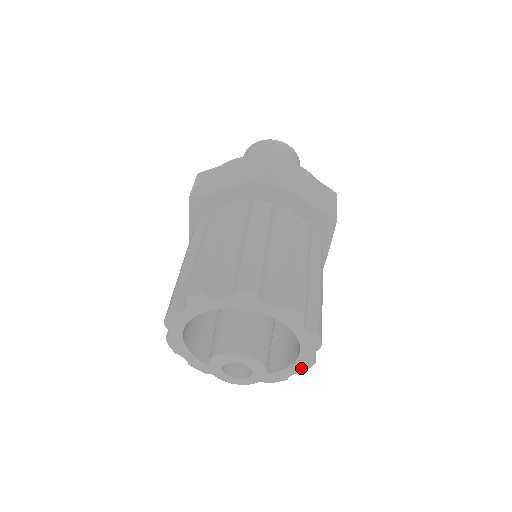
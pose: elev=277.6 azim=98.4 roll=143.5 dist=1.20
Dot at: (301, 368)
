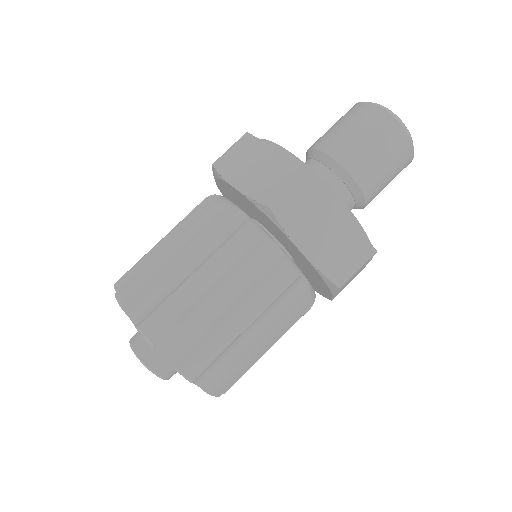
Dot at: occluded
